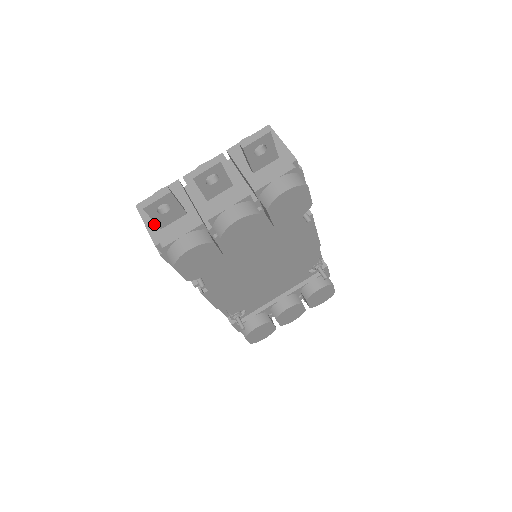
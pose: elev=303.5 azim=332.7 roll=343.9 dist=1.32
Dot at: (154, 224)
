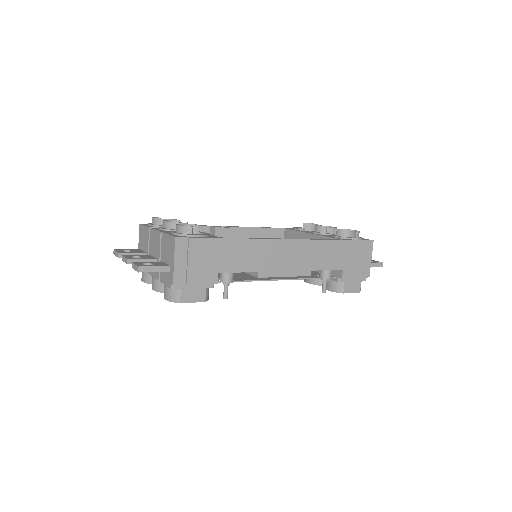
Dot at: (140, 247)
